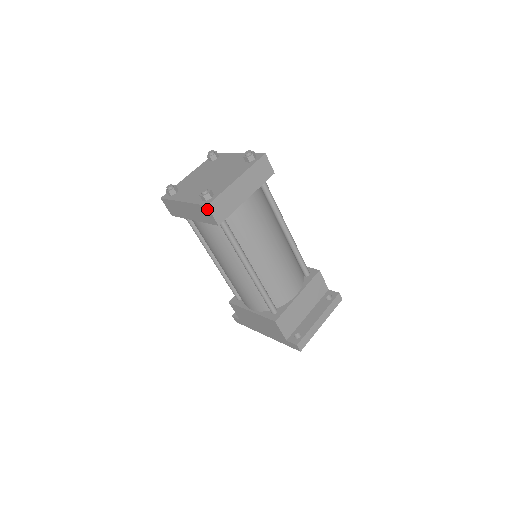
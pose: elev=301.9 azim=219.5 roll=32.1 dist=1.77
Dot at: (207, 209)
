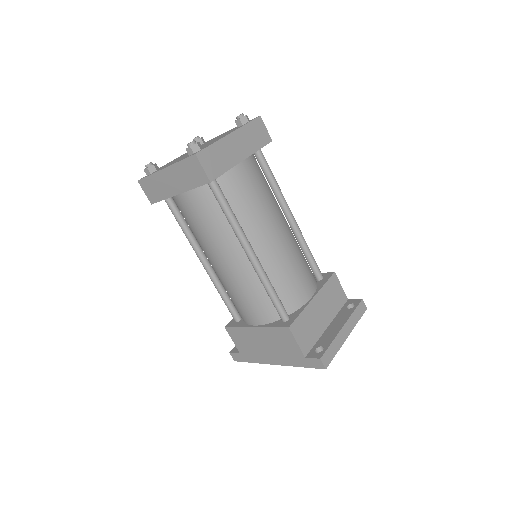
Dot at: (195, 160)
